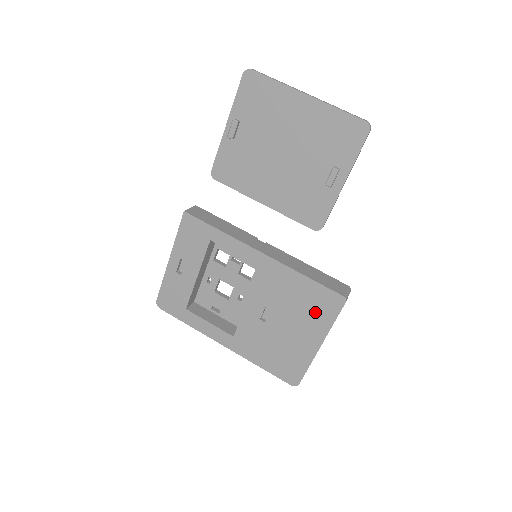
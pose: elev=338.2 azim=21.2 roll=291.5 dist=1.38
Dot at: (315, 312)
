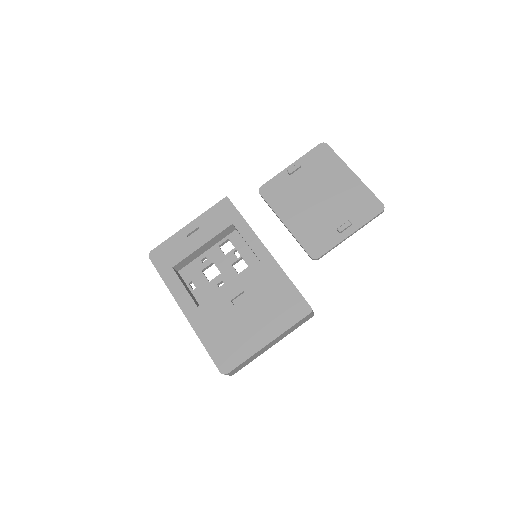
Dot at: (281, 312)
